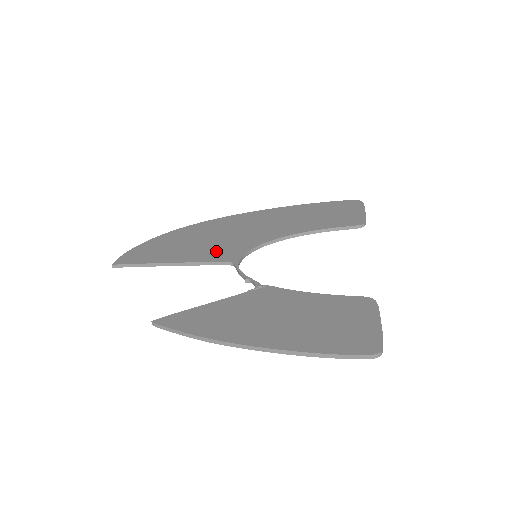
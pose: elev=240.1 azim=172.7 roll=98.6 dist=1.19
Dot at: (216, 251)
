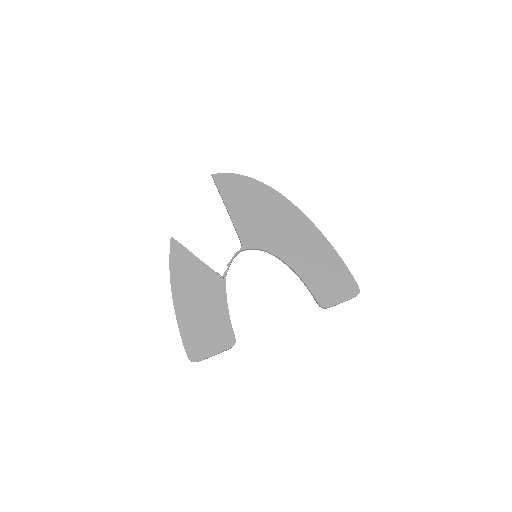
Dot at: (250, 229)
